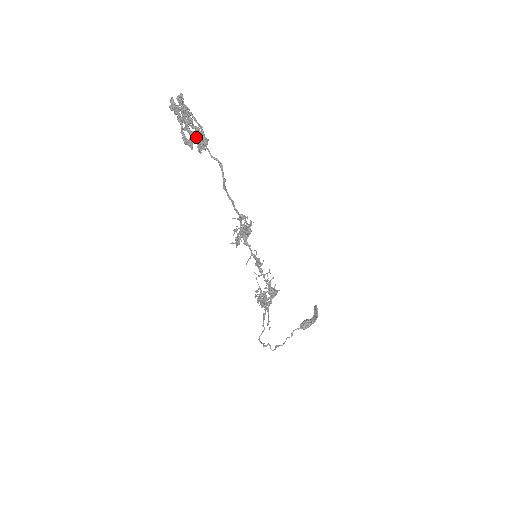
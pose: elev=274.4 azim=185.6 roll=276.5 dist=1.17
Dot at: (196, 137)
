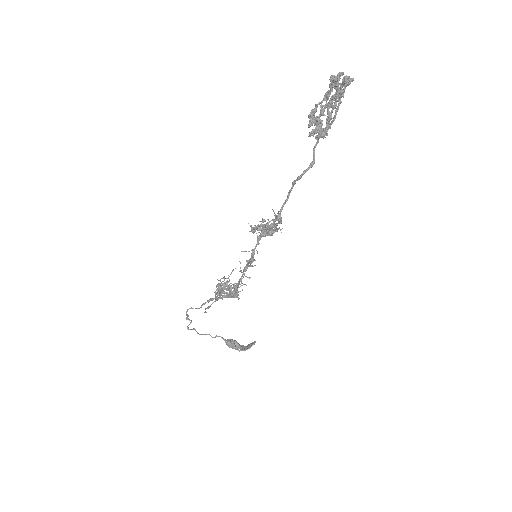
Dot at: (321, 121)
